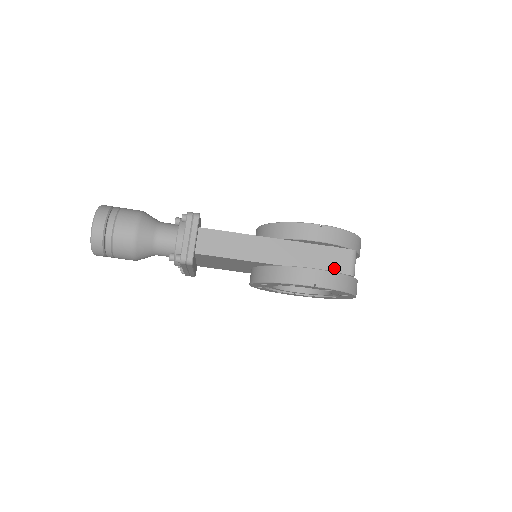
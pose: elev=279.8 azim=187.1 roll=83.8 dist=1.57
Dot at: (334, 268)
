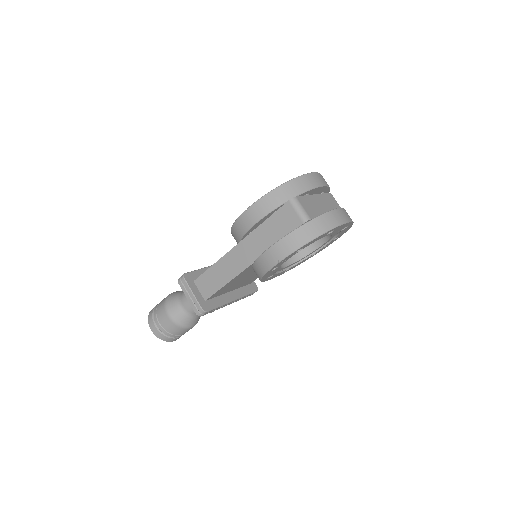
Dot at: (288, 229)
